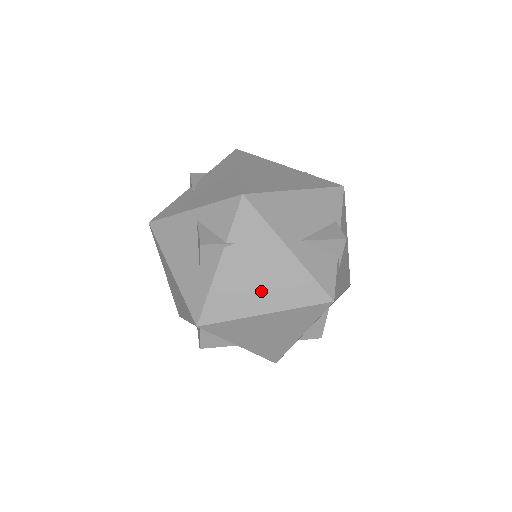
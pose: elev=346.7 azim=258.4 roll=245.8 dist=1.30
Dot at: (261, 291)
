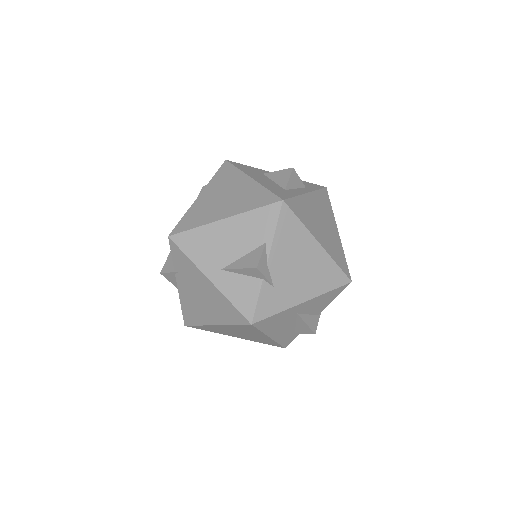
Dot at: (206, 308)
